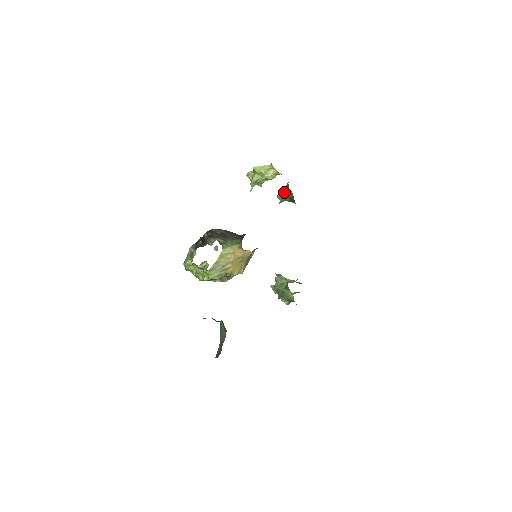
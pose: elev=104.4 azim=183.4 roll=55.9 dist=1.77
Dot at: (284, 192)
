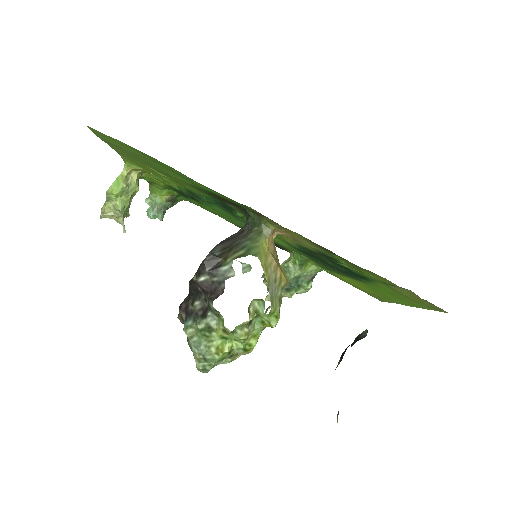
Dot at: (153, 205)
